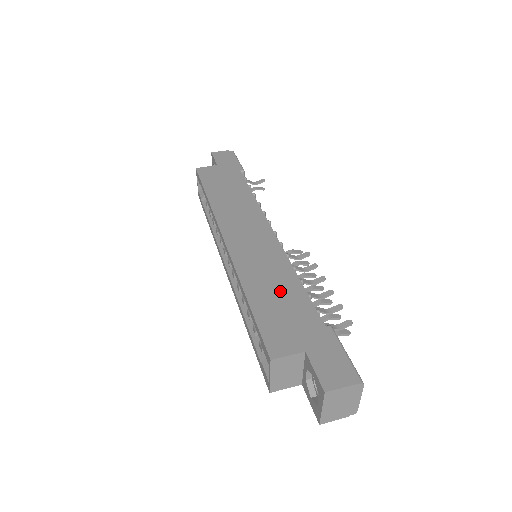
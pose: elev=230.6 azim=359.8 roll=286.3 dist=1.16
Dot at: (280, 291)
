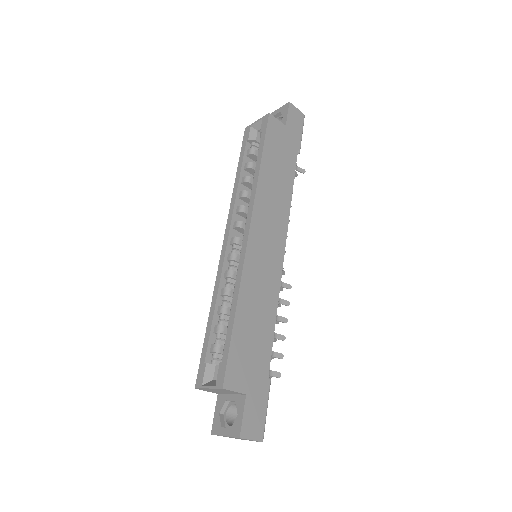
Dot at: (259, 323)
